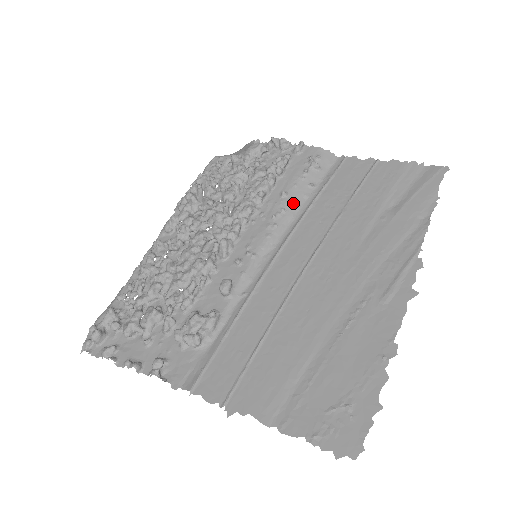
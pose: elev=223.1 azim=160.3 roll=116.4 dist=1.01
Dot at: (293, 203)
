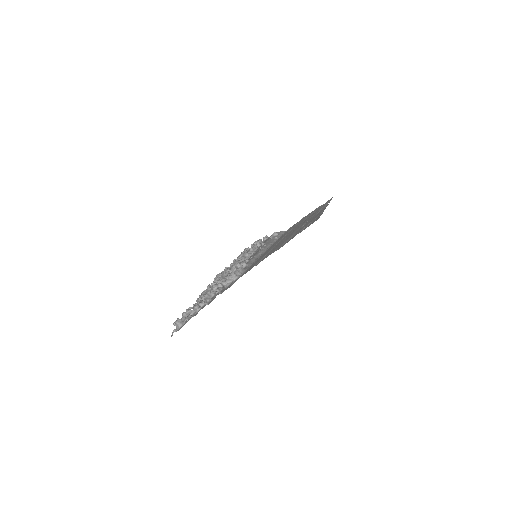
Dot at: (269, 243)
